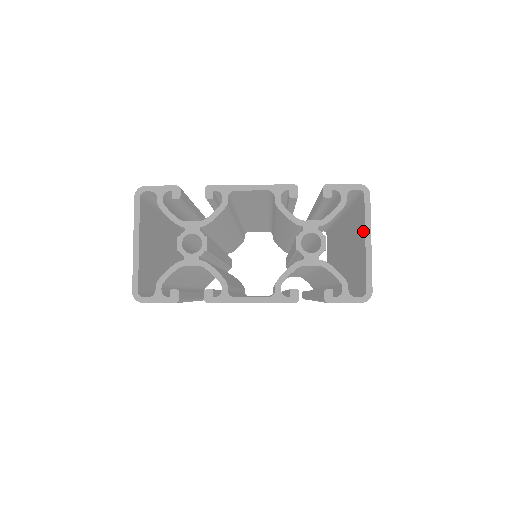
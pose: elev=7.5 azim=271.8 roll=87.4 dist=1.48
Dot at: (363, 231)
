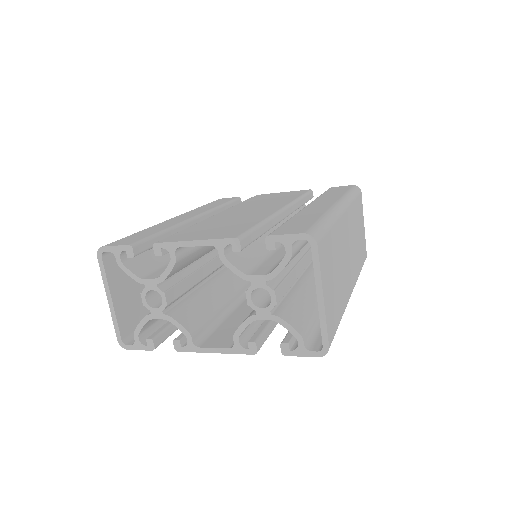
Dot at: occluded
